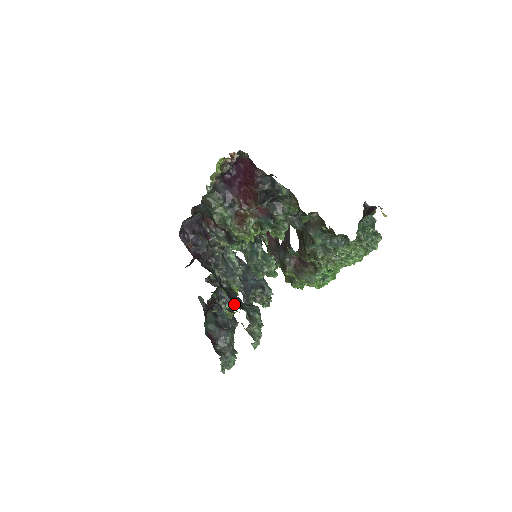
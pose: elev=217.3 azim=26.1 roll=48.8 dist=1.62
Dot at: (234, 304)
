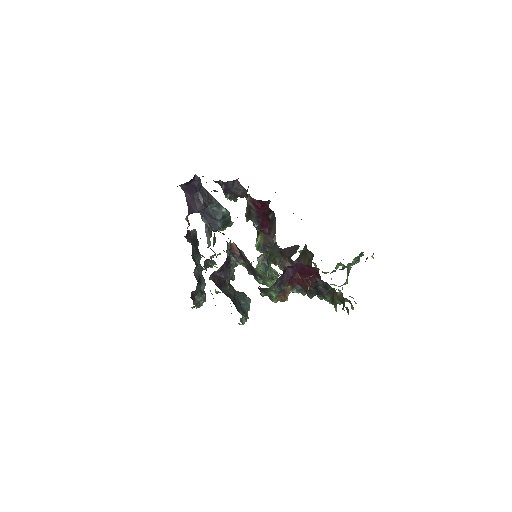
Dot at: (239, 312)
